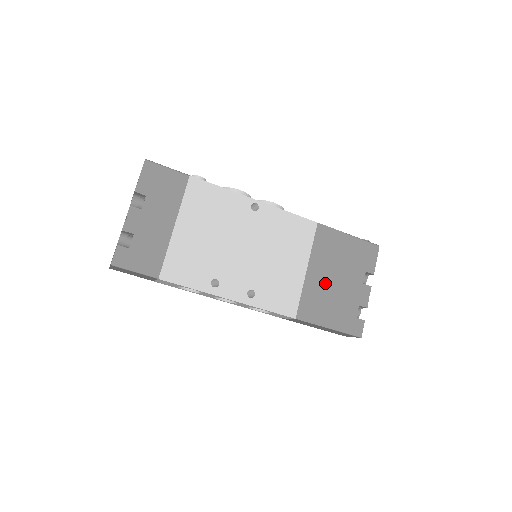
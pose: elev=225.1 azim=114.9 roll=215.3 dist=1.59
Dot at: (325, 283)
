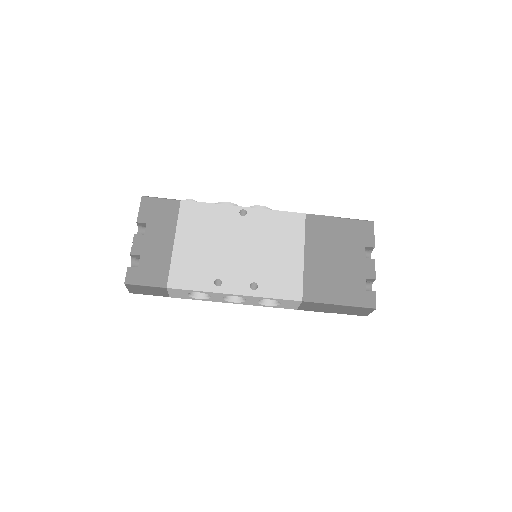
Dot at: (325, 264)
